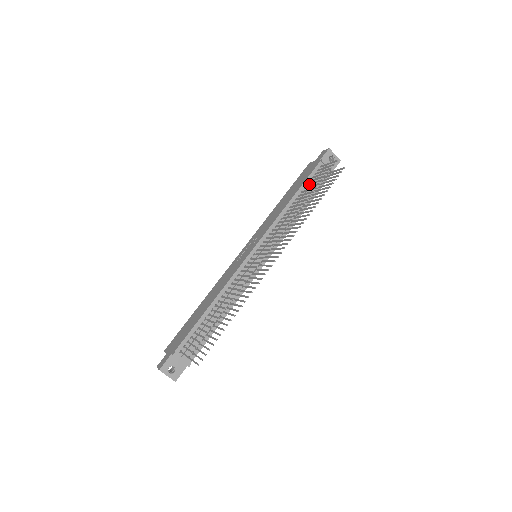
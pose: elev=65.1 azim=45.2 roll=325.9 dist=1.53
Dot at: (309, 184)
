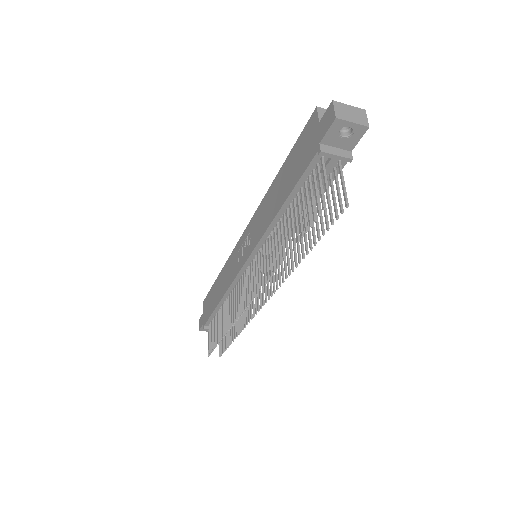
Dot at: (301, 195)
